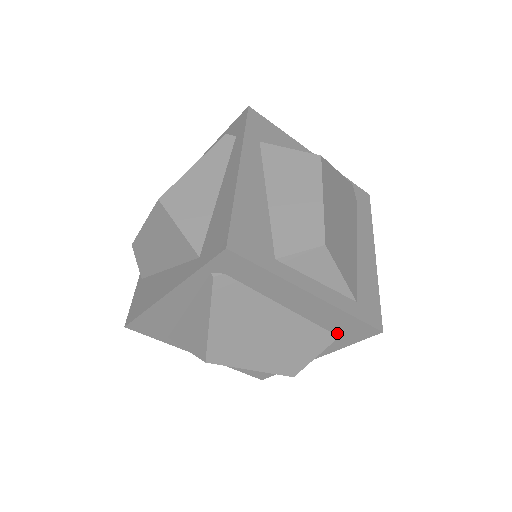
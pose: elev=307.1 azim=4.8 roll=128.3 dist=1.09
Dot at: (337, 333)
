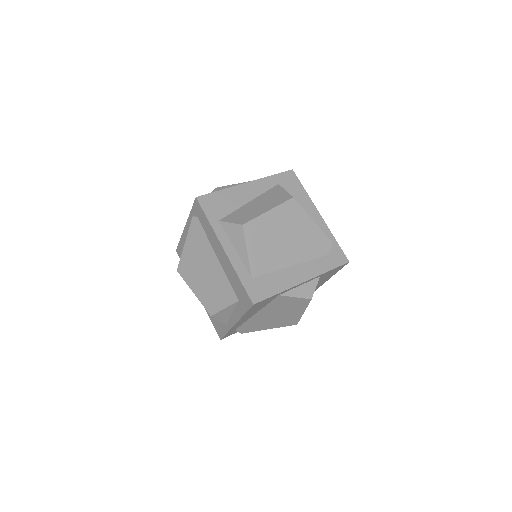
Dot at: (238, 296)
